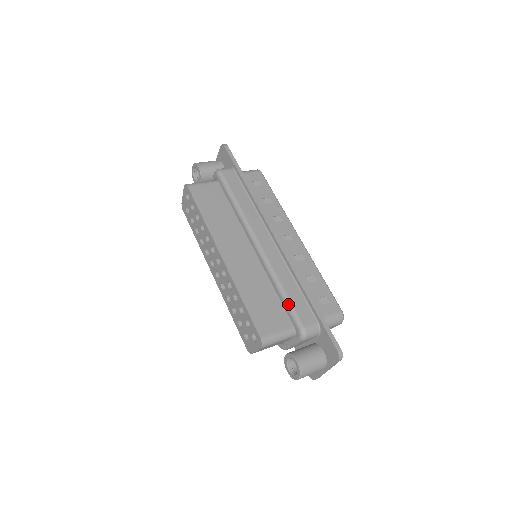
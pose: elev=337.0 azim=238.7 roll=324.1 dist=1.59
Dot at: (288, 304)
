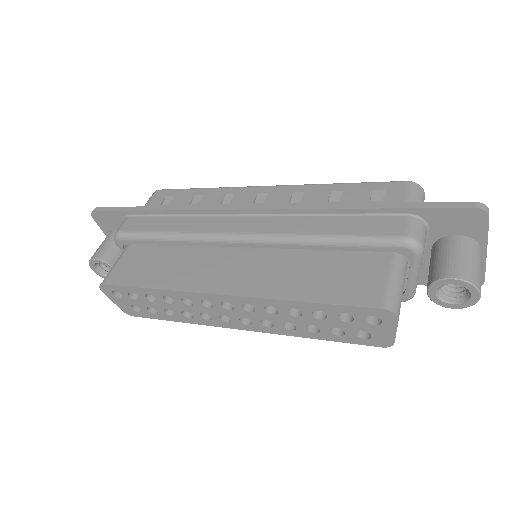
Dot at: (353, 241)
